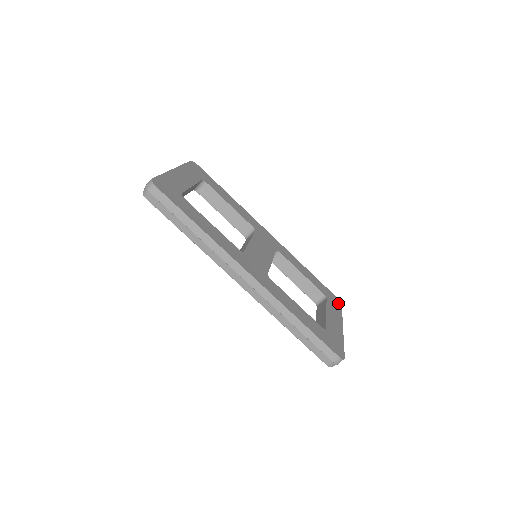
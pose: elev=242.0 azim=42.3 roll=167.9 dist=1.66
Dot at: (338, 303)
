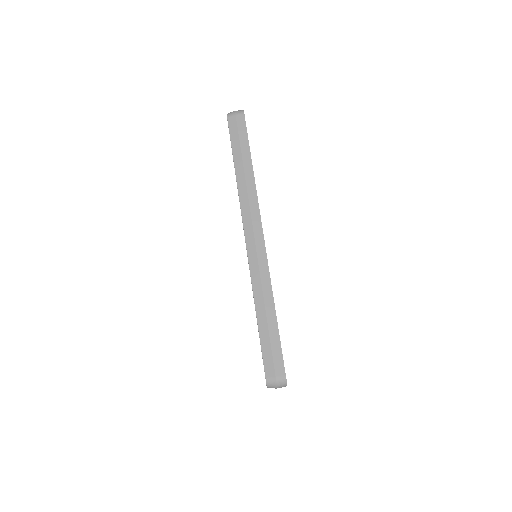
Dot at: occluded
